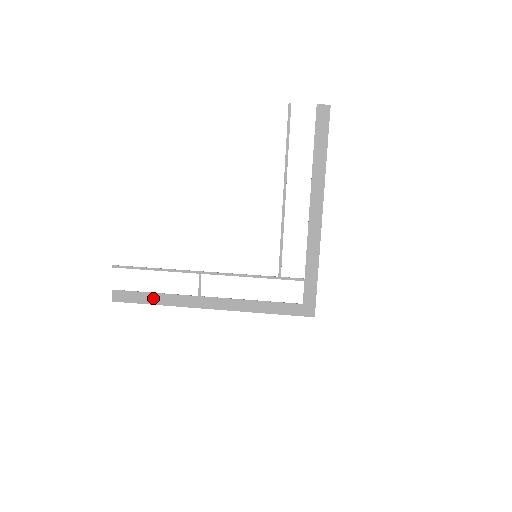
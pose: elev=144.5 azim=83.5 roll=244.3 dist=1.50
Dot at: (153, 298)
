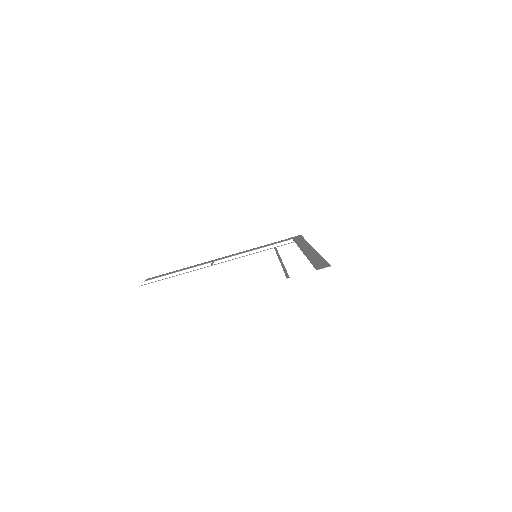
Dot at: (177, 271)
